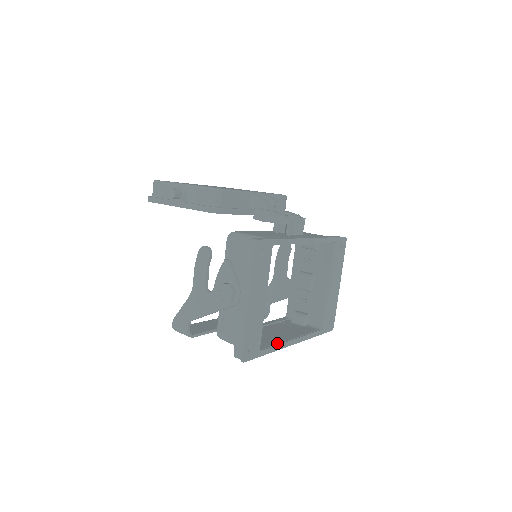
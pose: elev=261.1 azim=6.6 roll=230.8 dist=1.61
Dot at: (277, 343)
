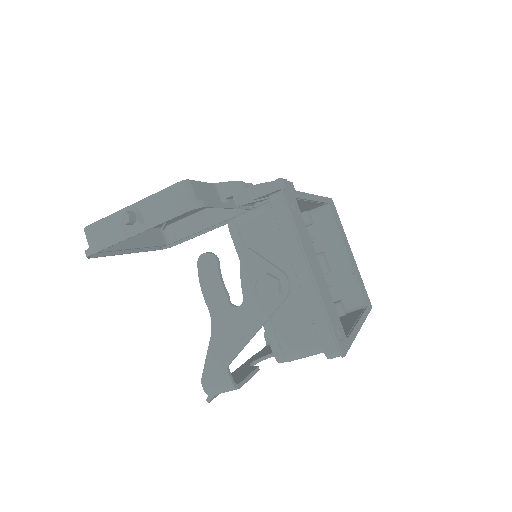
Dot at: (349, 329)
